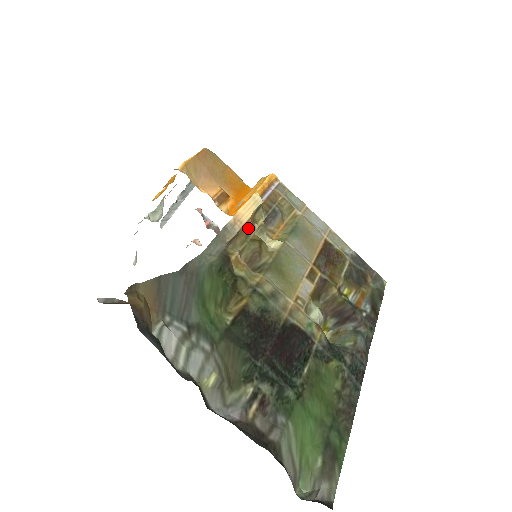
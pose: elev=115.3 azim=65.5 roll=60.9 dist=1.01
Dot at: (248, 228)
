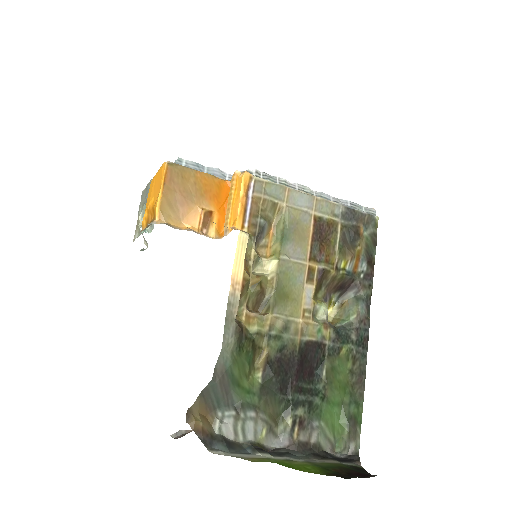
Dot at: (246, 283)
